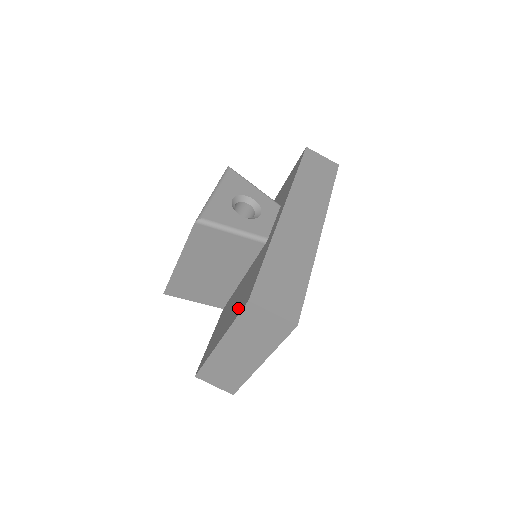
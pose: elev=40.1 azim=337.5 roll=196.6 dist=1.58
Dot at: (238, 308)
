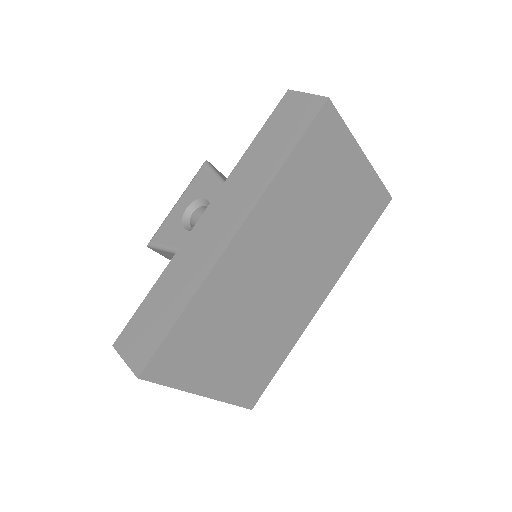
Dot at: occluded
